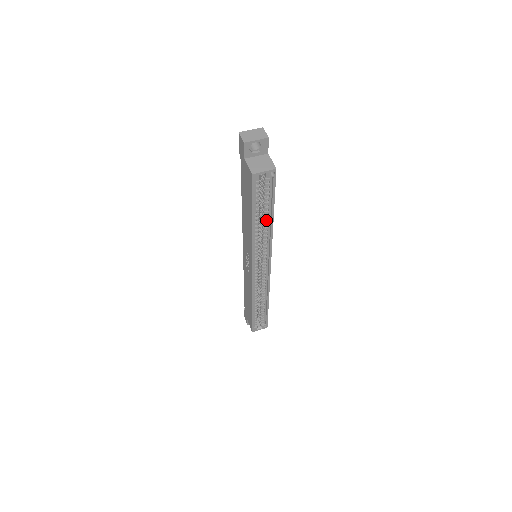
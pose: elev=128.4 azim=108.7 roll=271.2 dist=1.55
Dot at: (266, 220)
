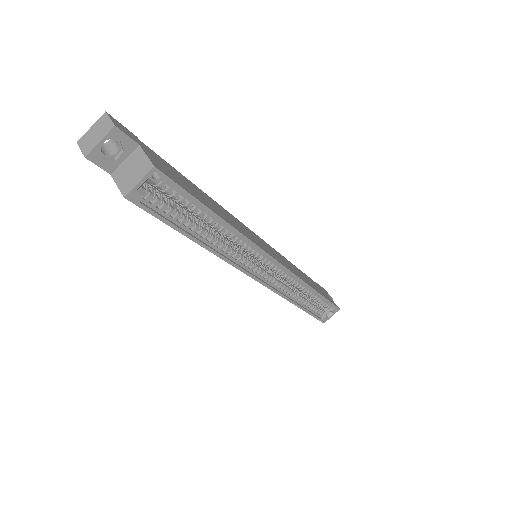
Dot at: (216, 226)
